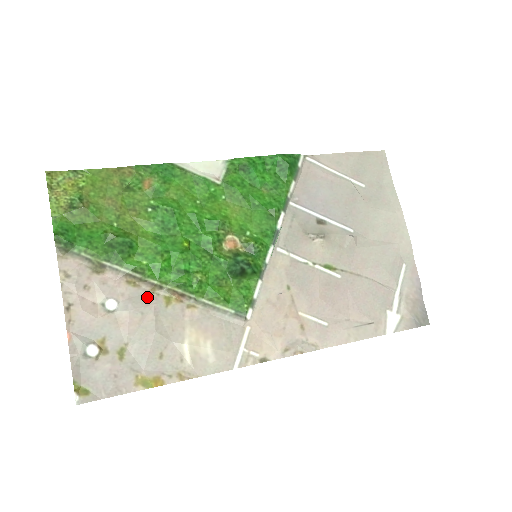
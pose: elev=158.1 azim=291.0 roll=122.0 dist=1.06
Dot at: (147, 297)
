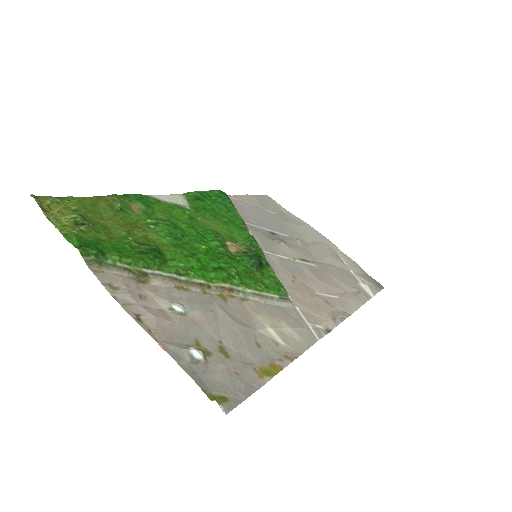
Dot at: (204, 297)
